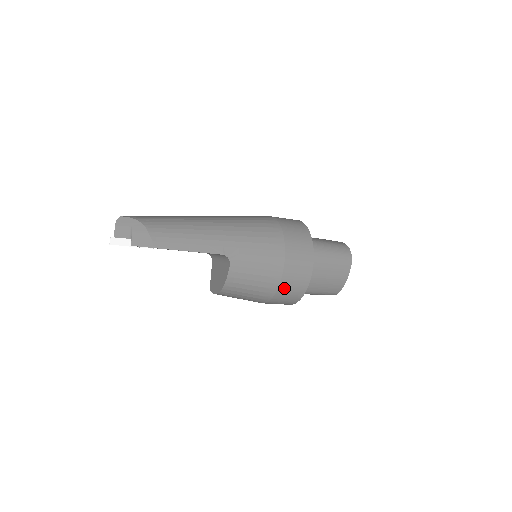
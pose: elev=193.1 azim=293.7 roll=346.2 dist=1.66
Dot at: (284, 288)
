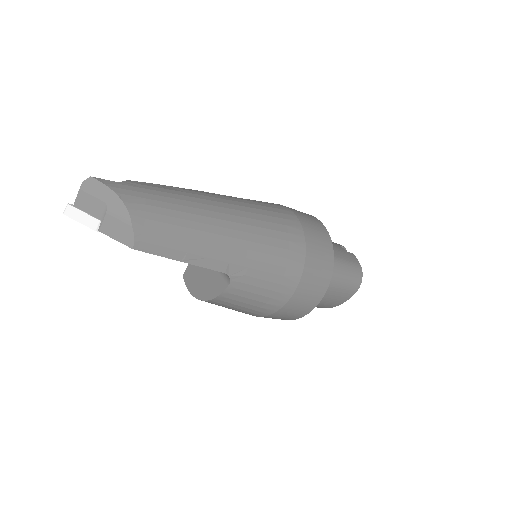
Dot at: (278, 314)
